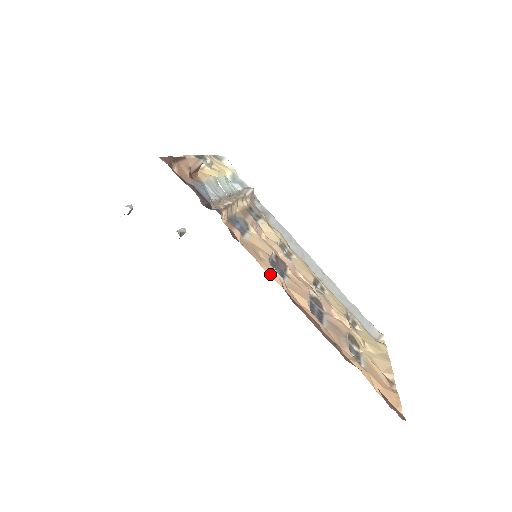
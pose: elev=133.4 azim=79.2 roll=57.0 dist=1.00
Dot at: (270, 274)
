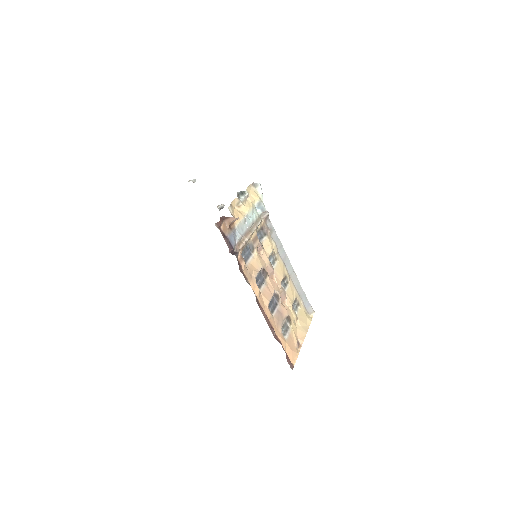
Dot at: (253, 288)
